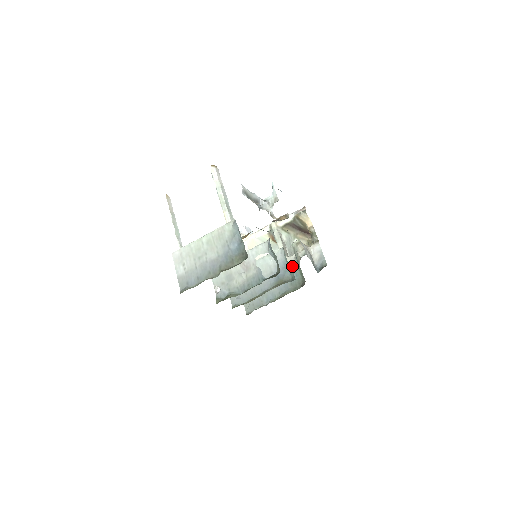
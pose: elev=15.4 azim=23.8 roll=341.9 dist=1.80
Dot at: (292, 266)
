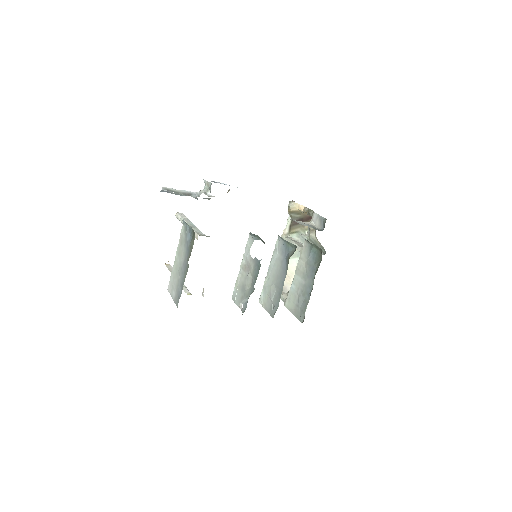
Dot at: (308, 250)
